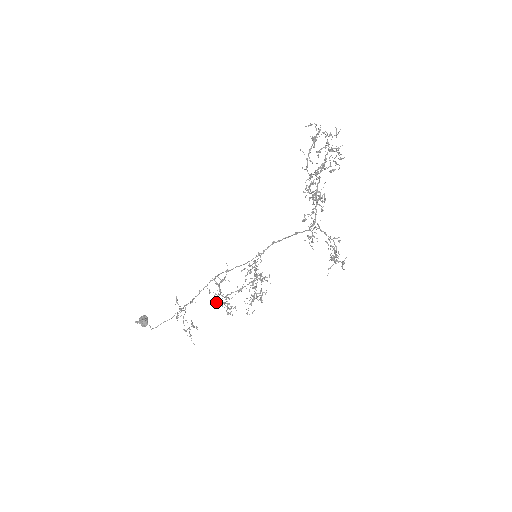
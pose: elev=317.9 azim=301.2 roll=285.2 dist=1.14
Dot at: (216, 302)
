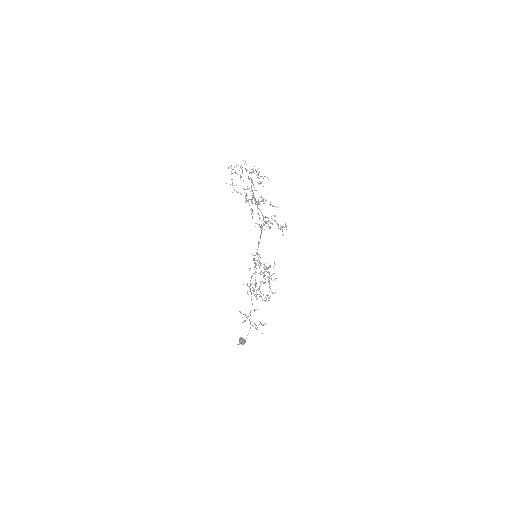
Dot at: occluded
